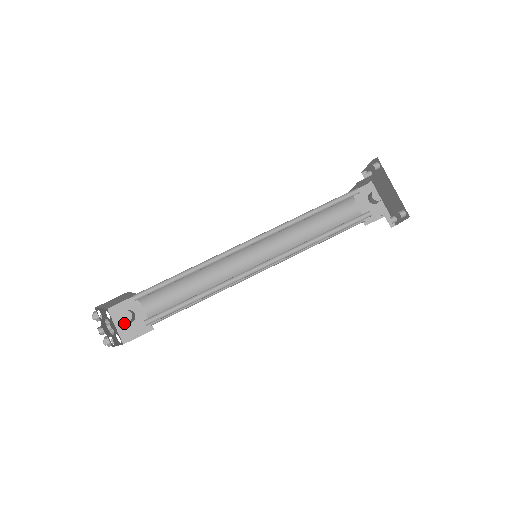
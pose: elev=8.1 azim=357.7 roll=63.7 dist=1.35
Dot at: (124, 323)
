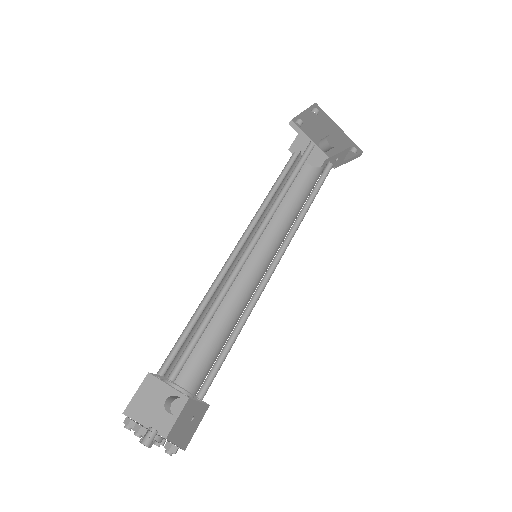
Dot at: (152, 415)
